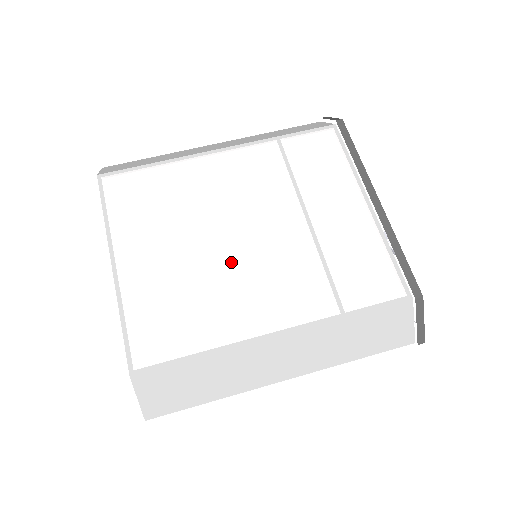
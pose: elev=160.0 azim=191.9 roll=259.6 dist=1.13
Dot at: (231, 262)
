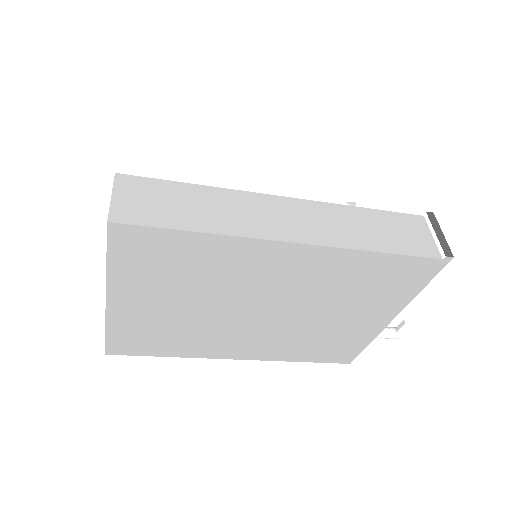
Dot at: occluded
